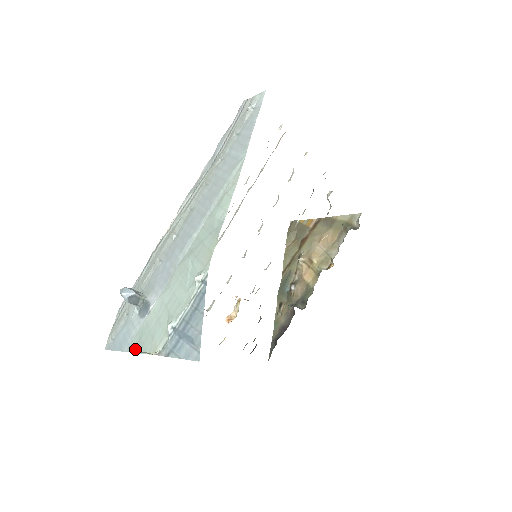
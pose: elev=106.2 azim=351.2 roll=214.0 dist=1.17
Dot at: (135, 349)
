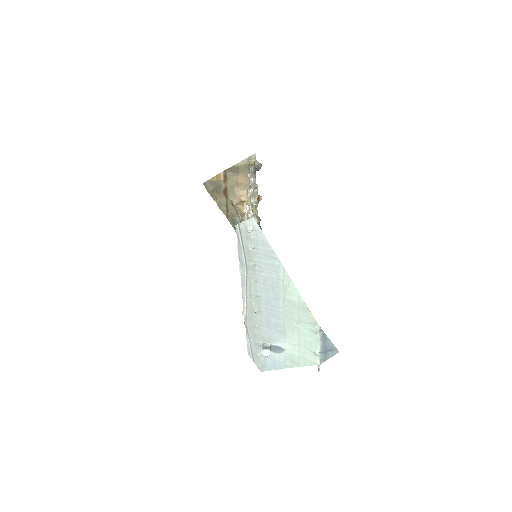
Dot at: (294, 366)
